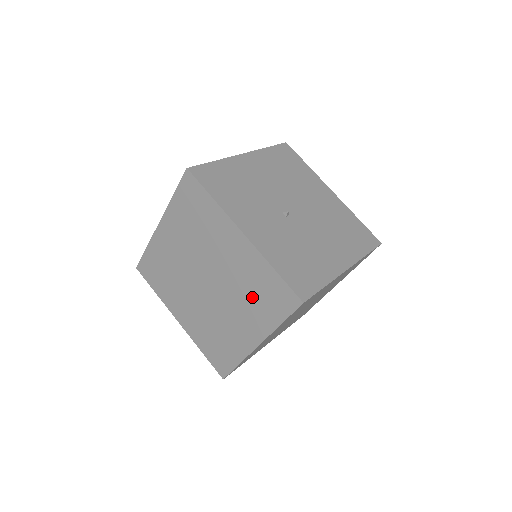
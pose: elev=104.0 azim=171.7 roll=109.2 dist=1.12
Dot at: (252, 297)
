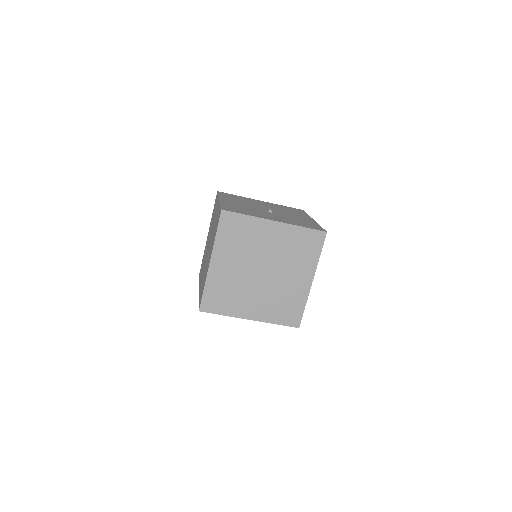
Dot at: (297, 255)
